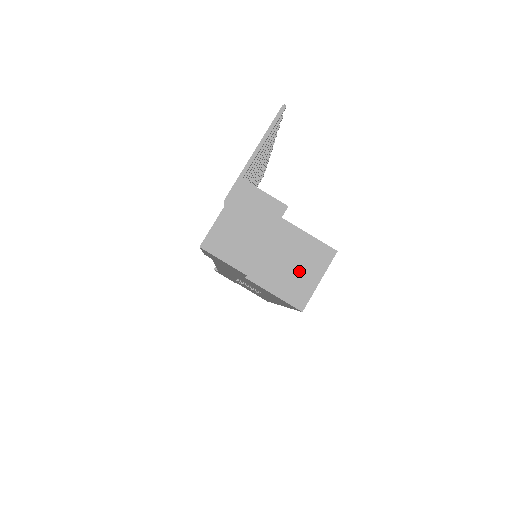
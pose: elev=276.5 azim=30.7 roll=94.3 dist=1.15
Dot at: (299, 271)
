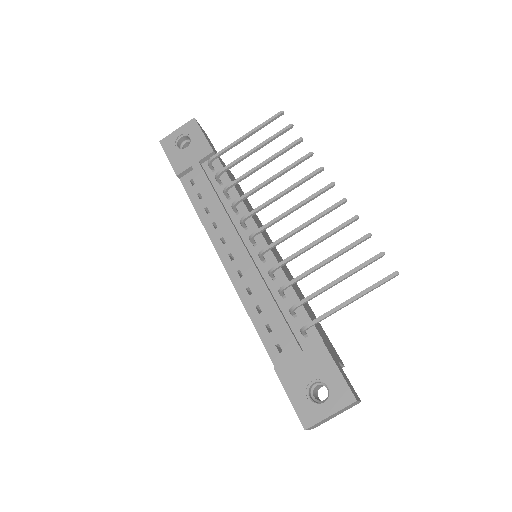
Dot at: occluded
